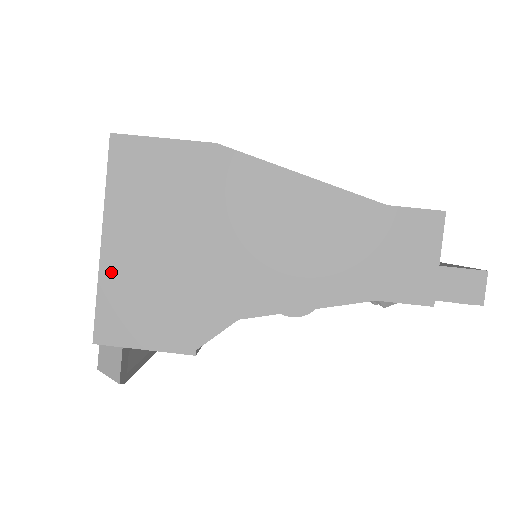
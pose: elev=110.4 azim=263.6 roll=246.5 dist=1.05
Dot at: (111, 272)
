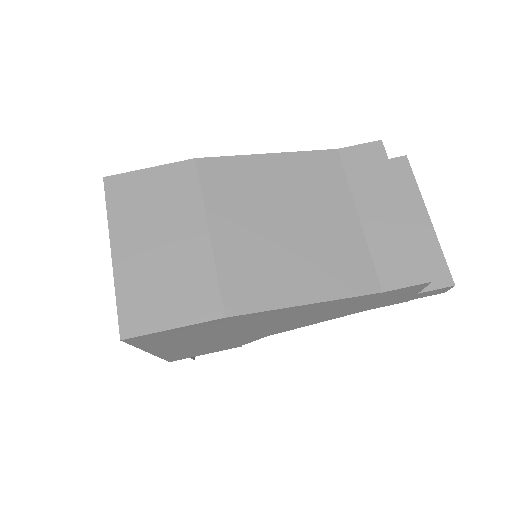
Dot at: (166, 354)
